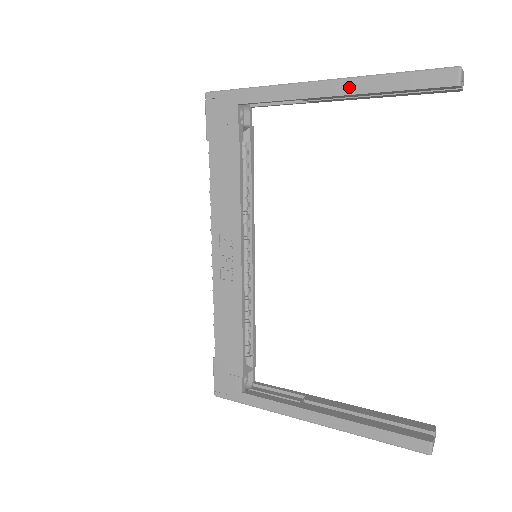
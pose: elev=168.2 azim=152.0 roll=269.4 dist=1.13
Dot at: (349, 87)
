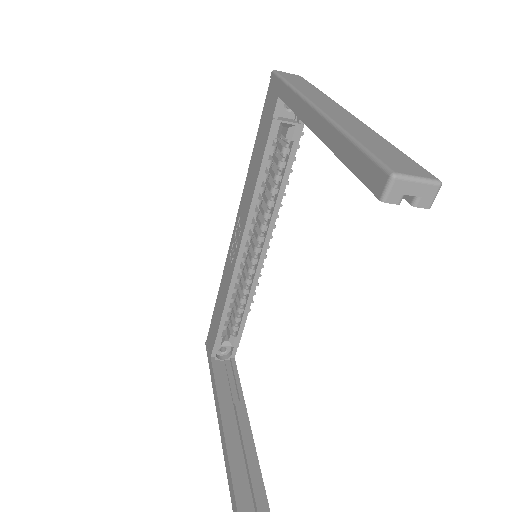
Dot at: (324, 131)
